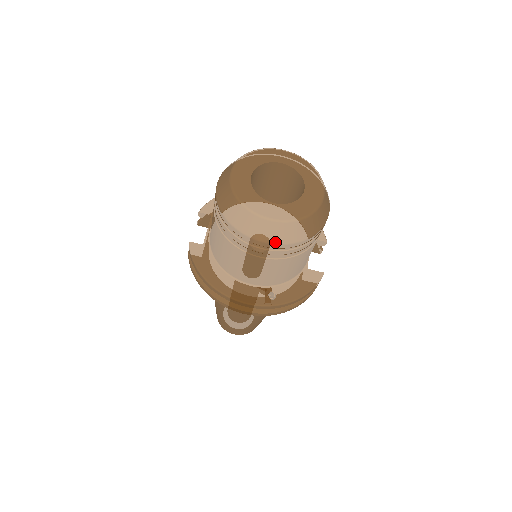
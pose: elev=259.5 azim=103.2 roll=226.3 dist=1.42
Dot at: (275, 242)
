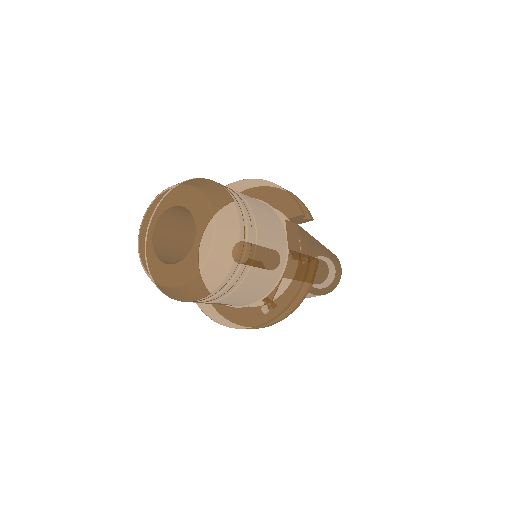
Dot at: (199, 297)
